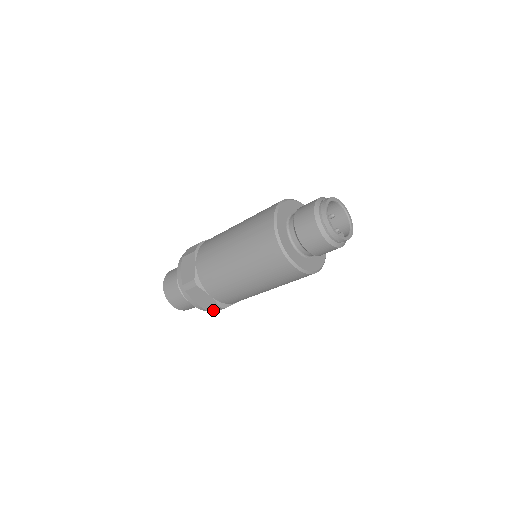
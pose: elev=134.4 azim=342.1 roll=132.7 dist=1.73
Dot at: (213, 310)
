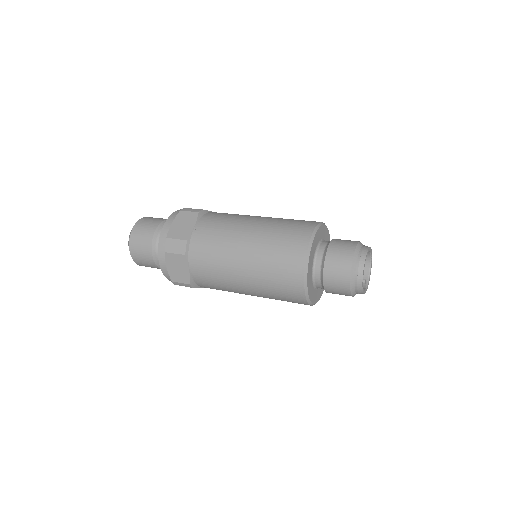
Dot at: occluded
